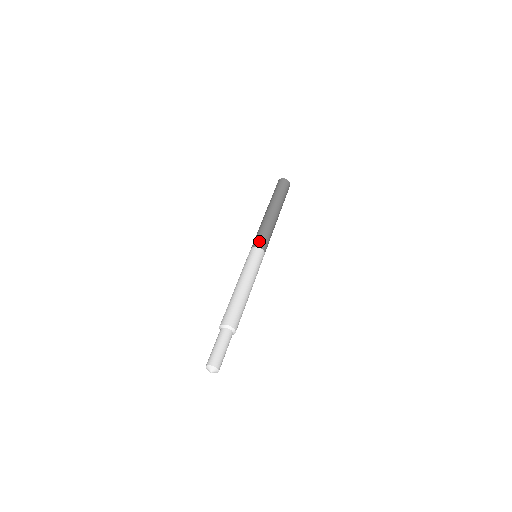
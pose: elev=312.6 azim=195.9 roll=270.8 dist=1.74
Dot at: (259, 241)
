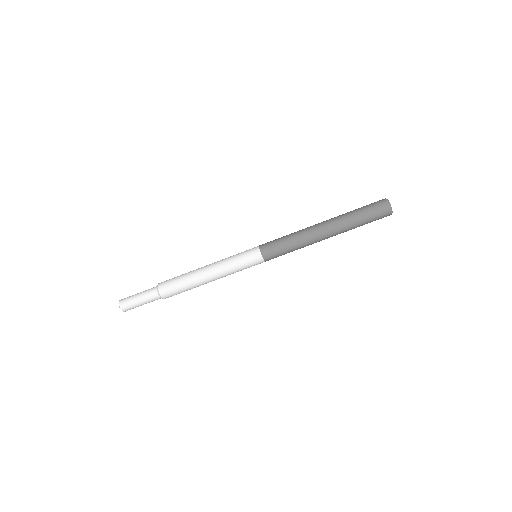
Dot at: (273, 257)
